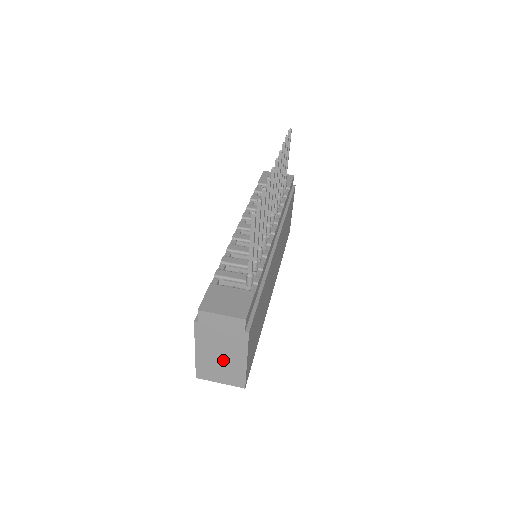
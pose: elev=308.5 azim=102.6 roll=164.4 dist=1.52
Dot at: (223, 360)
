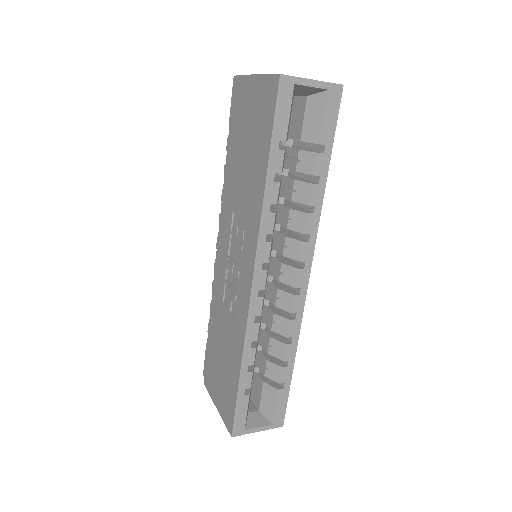
Dot at: occluded
